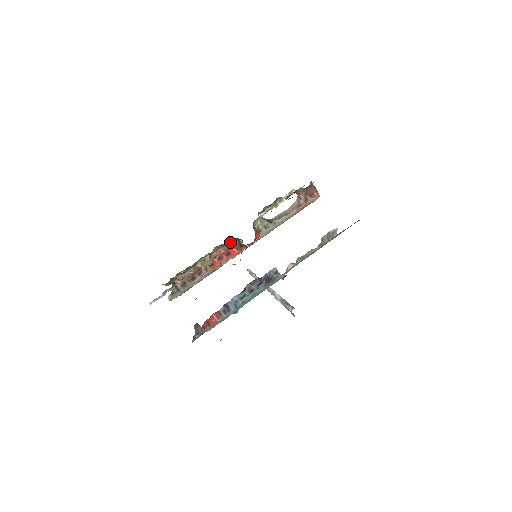
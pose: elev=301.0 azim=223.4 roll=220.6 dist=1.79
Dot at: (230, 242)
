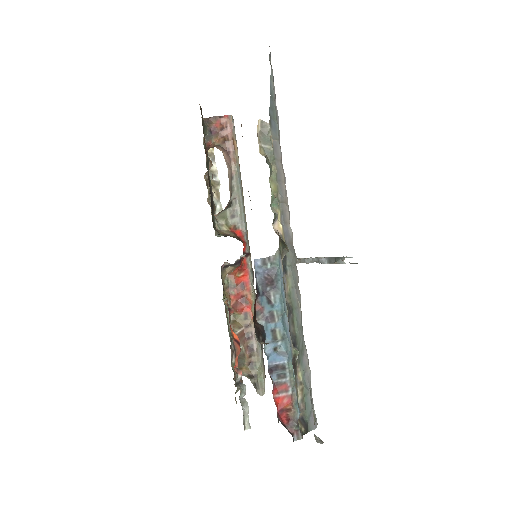
Dot at: (228, 275)
